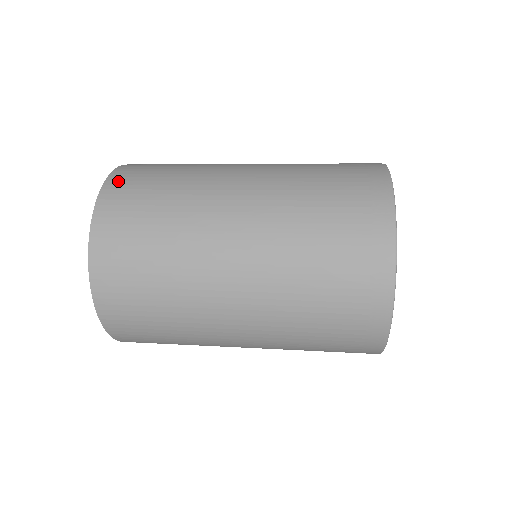
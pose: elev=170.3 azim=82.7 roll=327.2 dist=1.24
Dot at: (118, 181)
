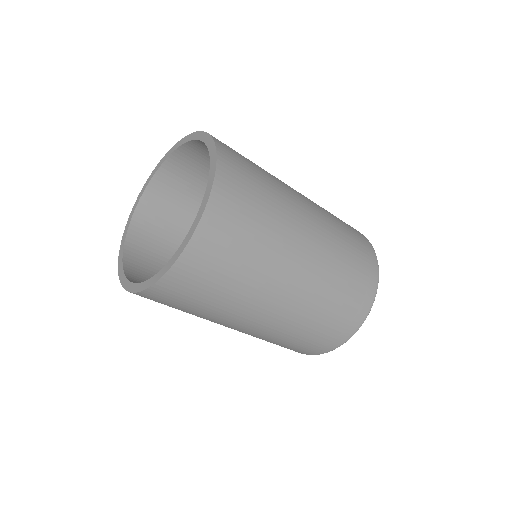
Dot at: occluded
